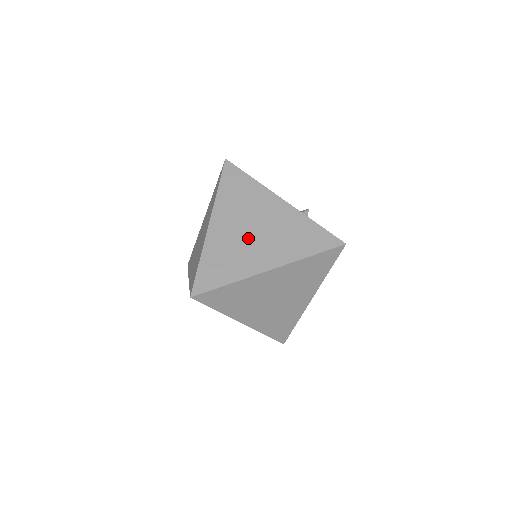
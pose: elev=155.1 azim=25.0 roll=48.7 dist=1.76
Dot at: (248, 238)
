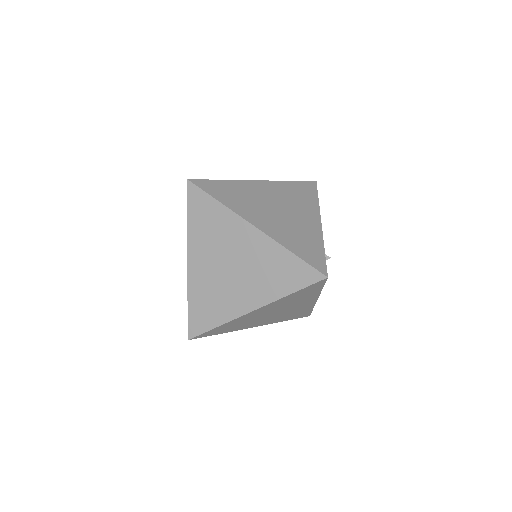
Dot at: (269, 206)
